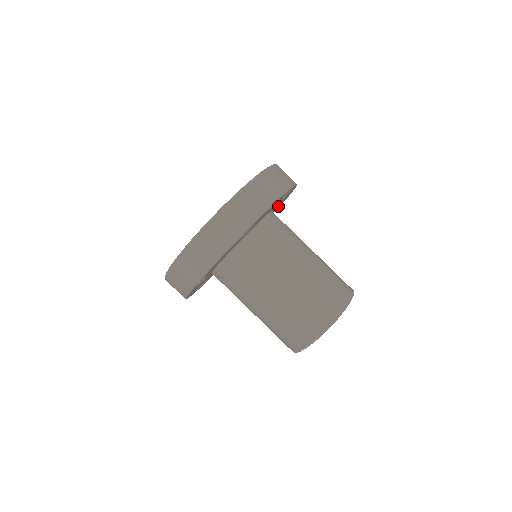
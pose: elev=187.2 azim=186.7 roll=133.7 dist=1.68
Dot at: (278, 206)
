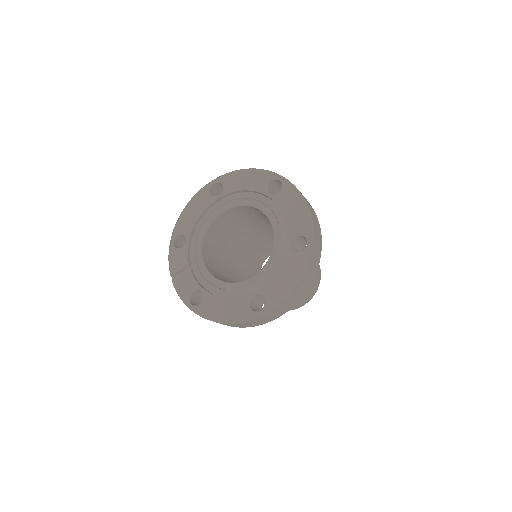
Dot at: occluded
